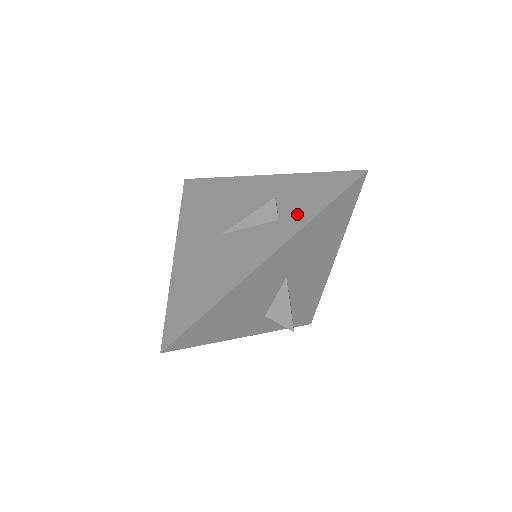
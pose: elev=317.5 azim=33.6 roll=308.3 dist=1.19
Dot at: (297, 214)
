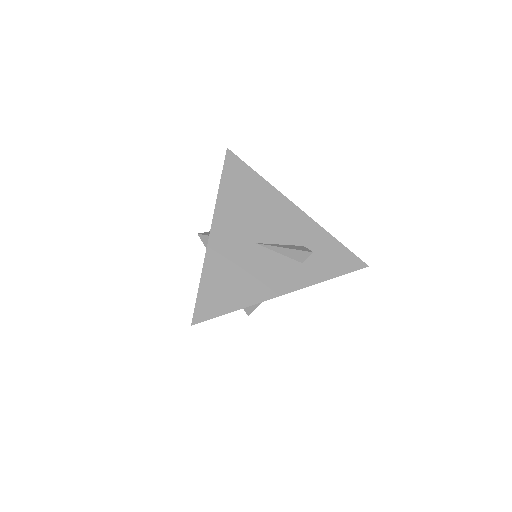
Dot at: (316, 268)
